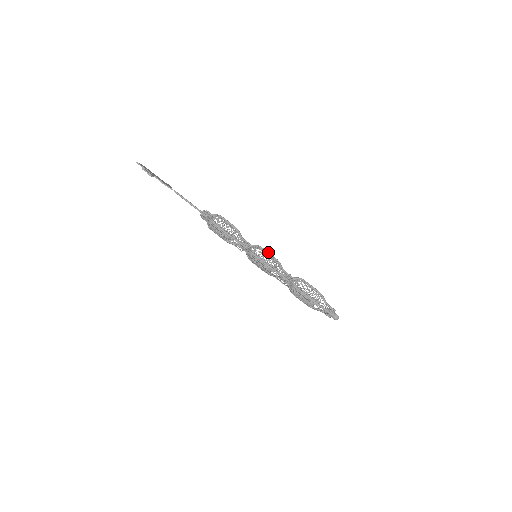
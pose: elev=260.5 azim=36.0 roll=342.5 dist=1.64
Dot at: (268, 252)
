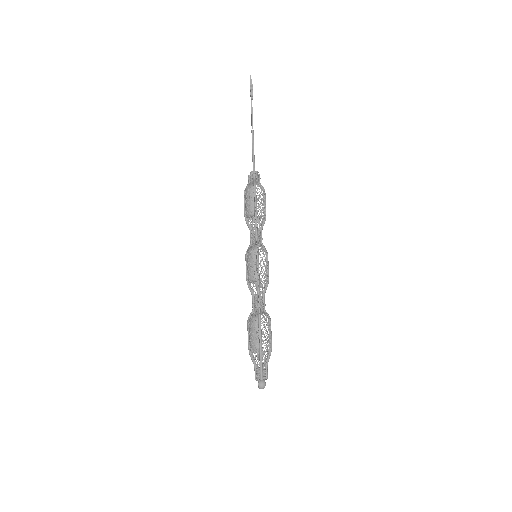
Dot at: occluded
